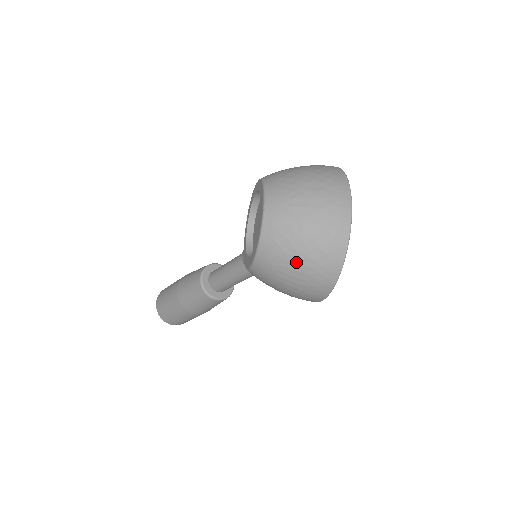
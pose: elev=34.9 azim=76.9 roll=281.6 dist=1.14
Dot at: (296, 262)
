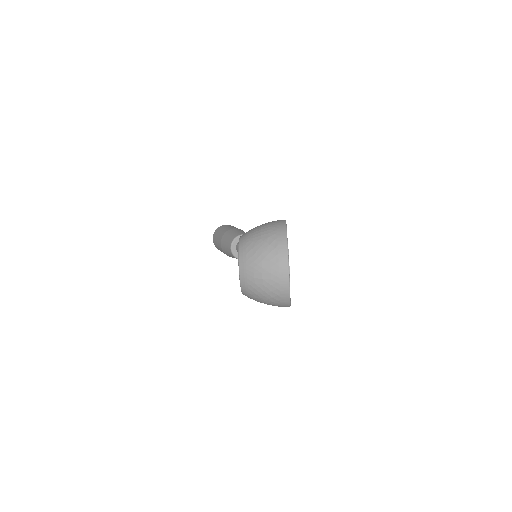
Dot at: (263, 301)
